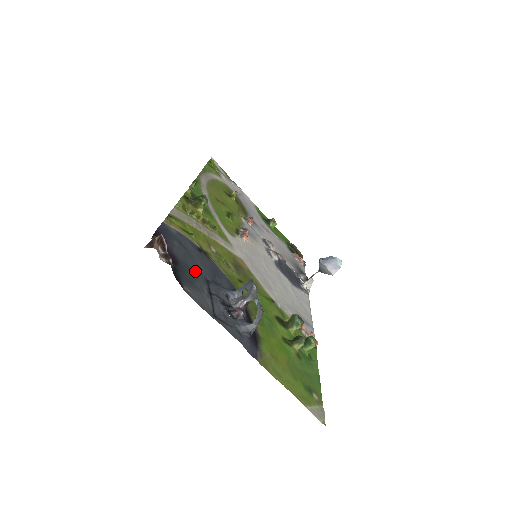
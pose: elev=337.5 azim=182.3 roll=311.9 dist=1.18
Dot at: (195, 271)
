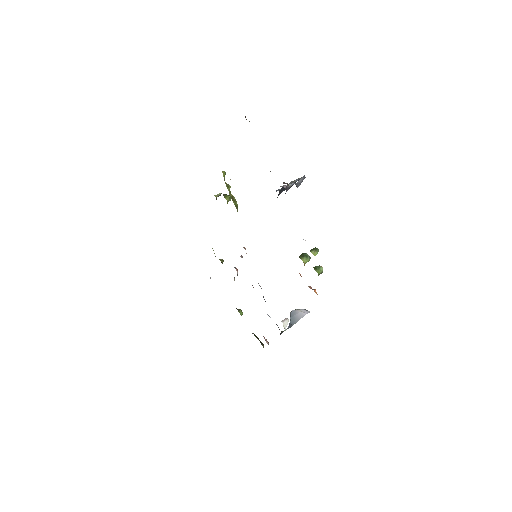
Dot at: occluded
